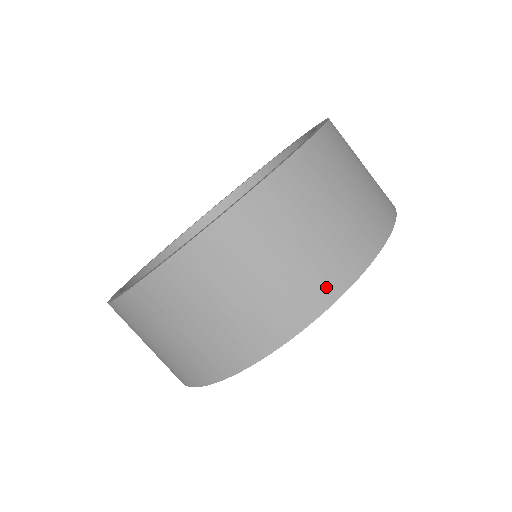
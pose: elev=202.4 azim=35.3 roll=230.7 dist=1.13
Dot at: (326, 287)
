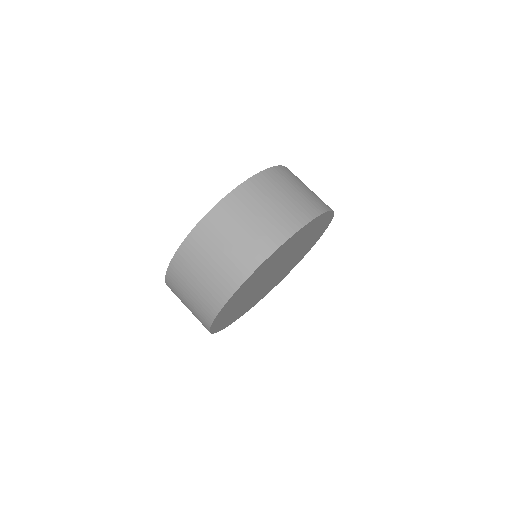
Dot at: (213, 305)
